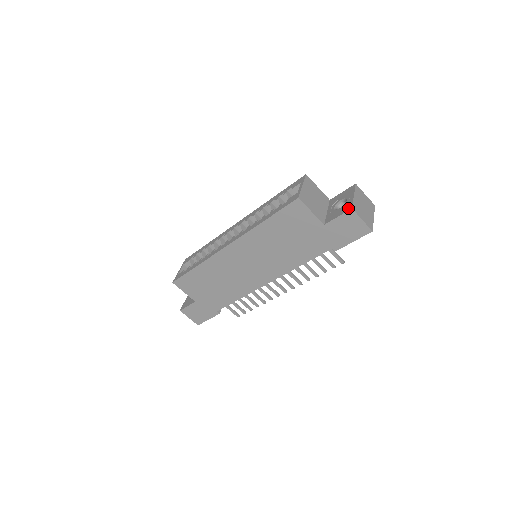
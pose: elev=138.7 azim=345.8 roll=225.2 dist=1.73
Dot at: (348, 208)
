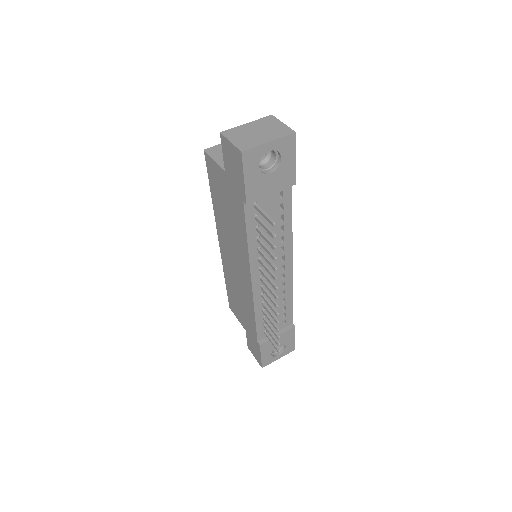
Dot at: occluded
